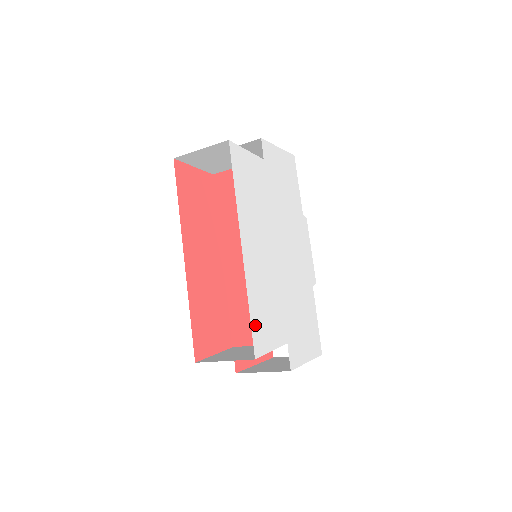
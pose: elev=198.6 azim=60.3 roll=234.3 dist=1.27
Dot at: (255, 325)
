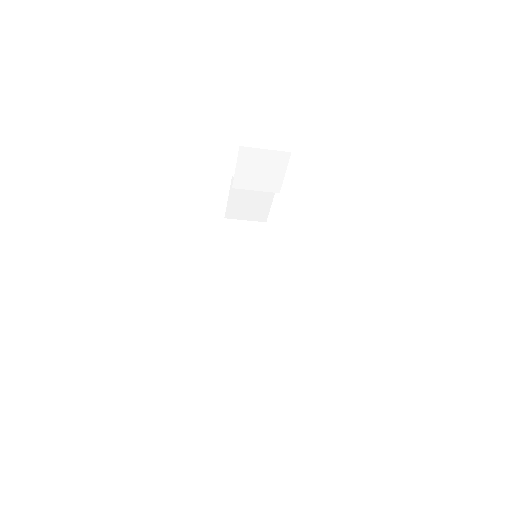
Dot at: occluded
